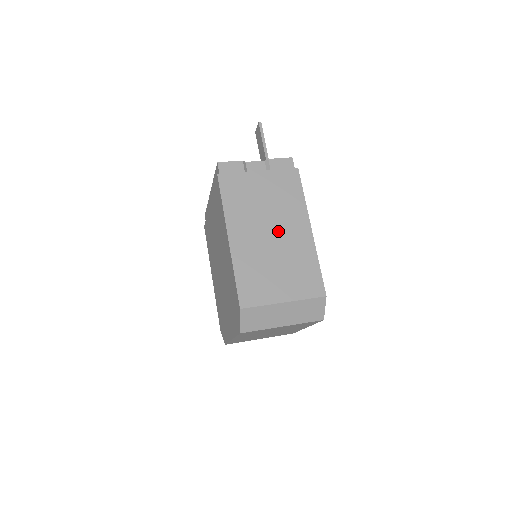
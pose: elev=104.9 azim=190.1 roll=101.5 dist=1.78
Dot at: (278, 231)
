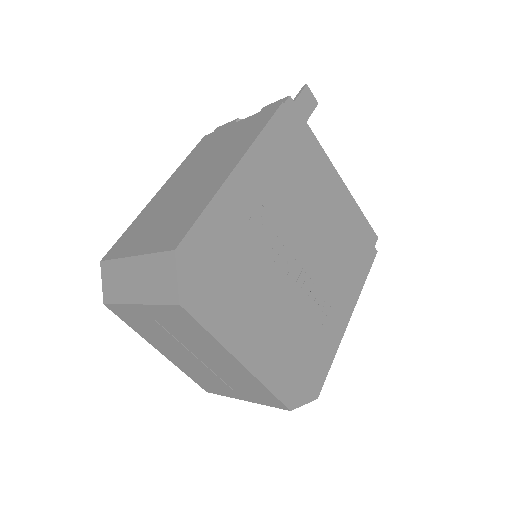
Dot at: (202, 176)
